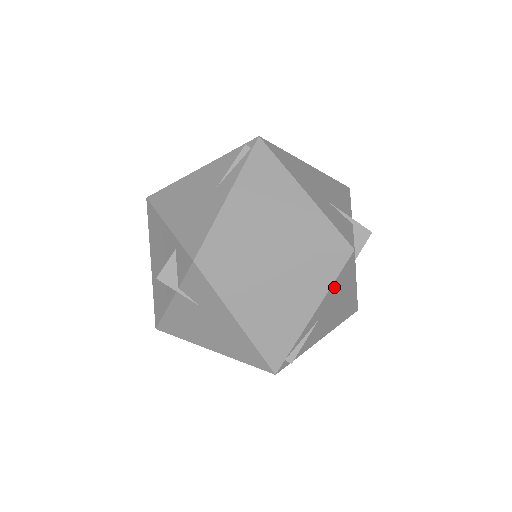
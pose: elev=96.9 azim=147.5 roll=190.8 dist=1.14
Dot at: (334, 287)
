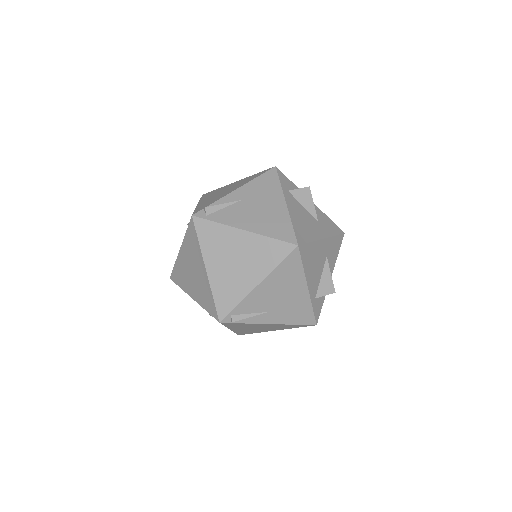
Dot at: (257, 183)
